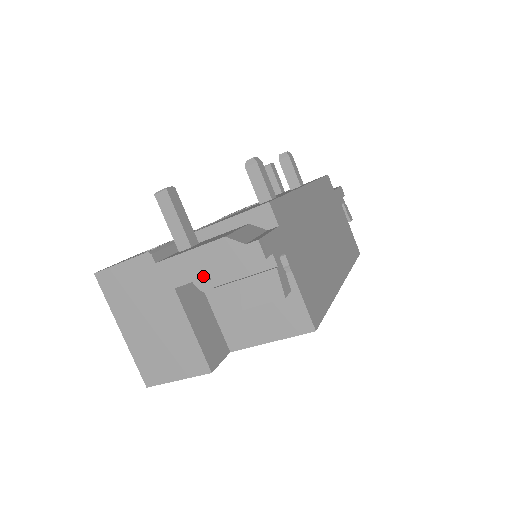
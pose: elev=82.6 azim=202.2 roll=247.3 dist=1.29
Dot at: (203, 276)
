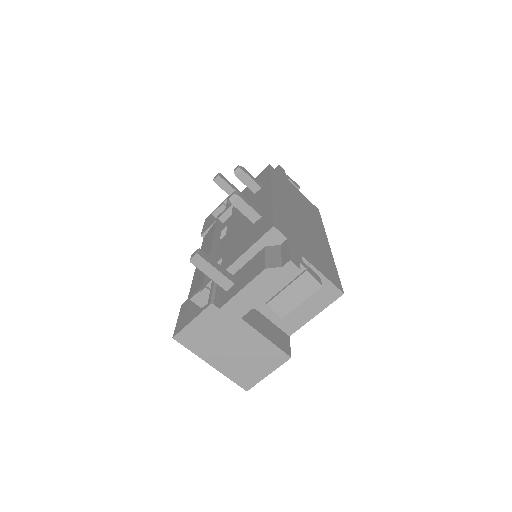
Dot at: (259, 301)
